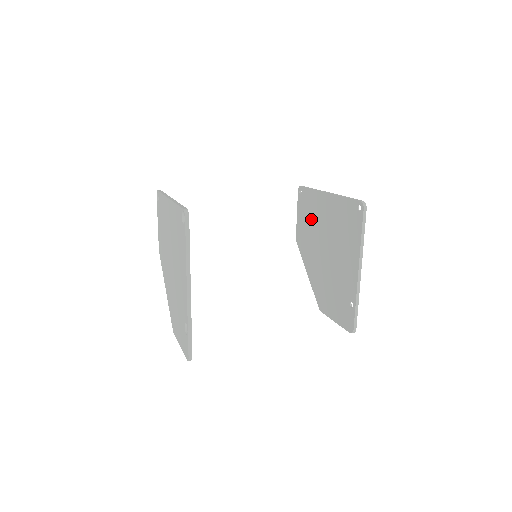
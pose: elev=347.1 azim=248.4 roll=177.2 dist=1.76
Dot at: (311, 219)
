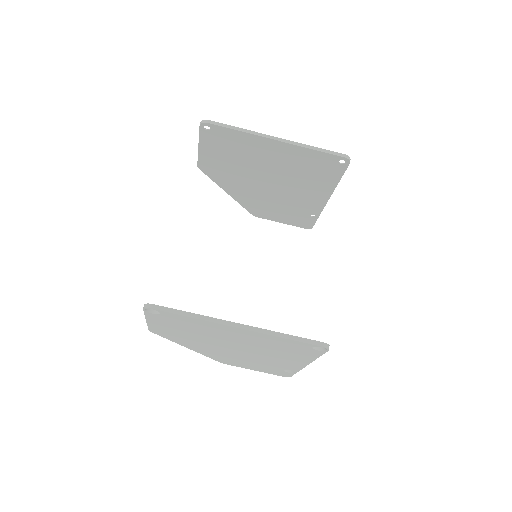
Dot at: (237, 156)
